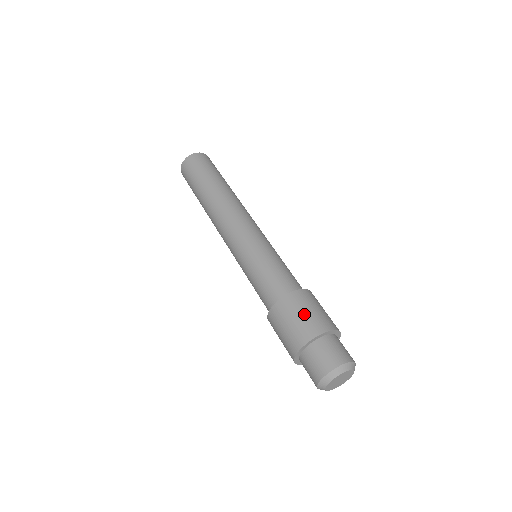
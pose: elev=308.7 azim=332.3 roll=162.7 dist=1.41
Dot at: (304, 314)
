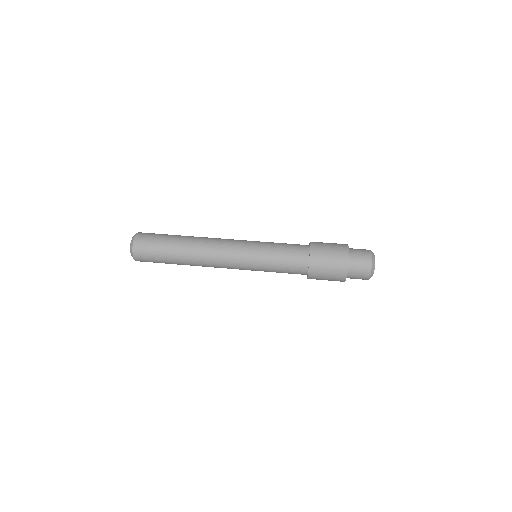
Dot at: (330, 249)
